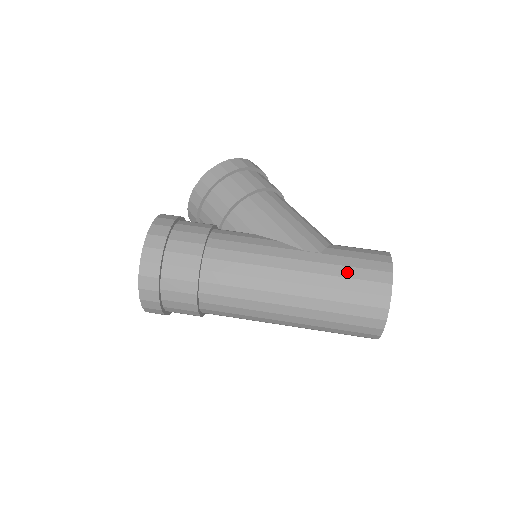
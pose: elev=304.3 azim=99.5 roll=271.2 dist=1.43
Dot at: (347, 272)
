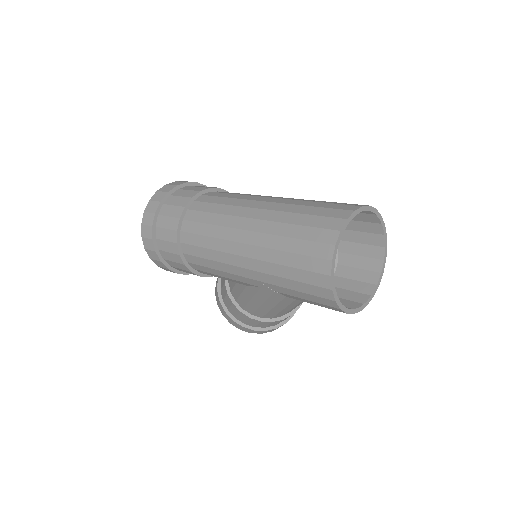
Dot at: occluded
